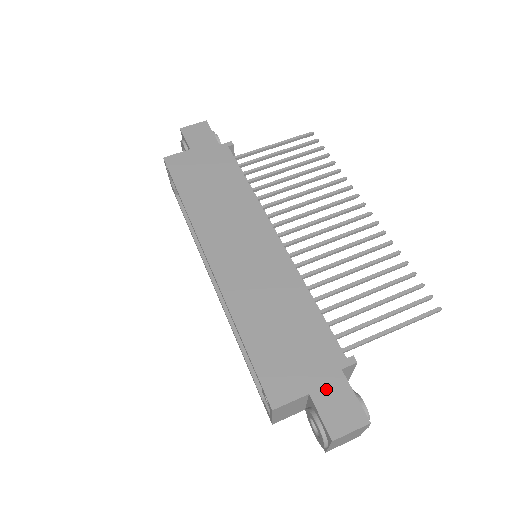
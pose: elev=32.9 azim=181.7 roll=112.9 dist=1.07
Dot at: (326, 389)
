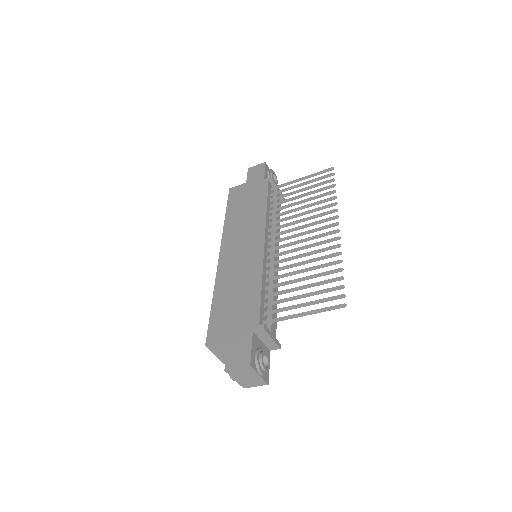
Dot at: (238, 341)
